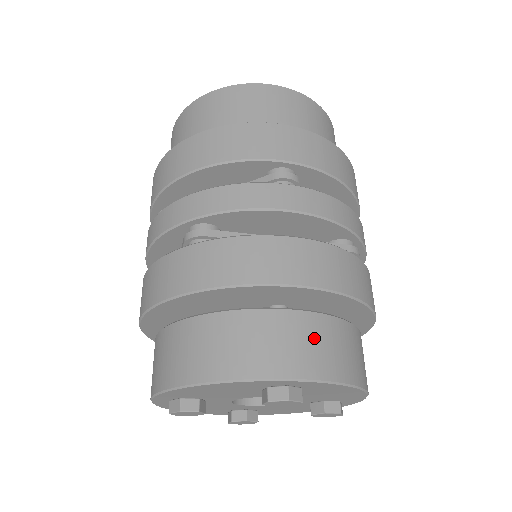
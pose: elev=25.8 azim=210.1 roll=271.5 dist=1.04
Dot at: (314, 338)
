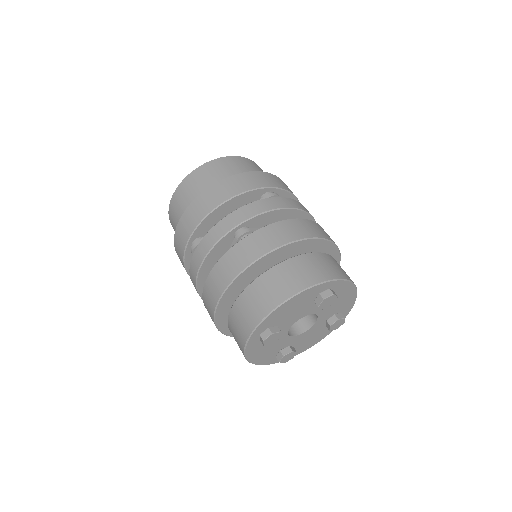
Dot at: (330, 263)
